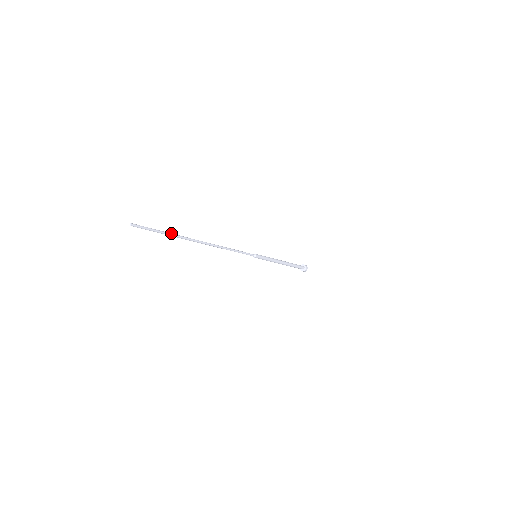
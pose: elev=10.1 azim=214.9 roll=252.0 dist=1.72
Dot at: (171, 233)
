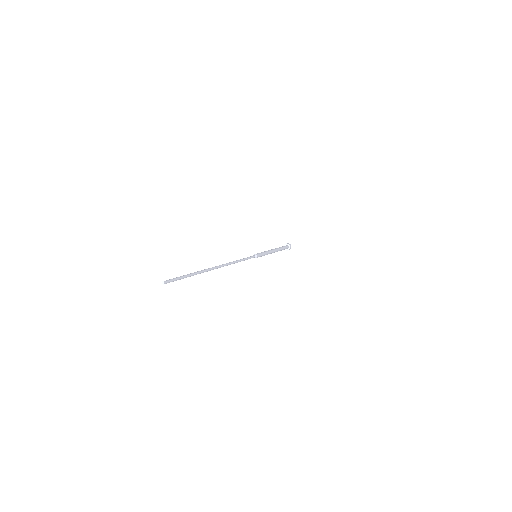
Dot at: (194, 272)
